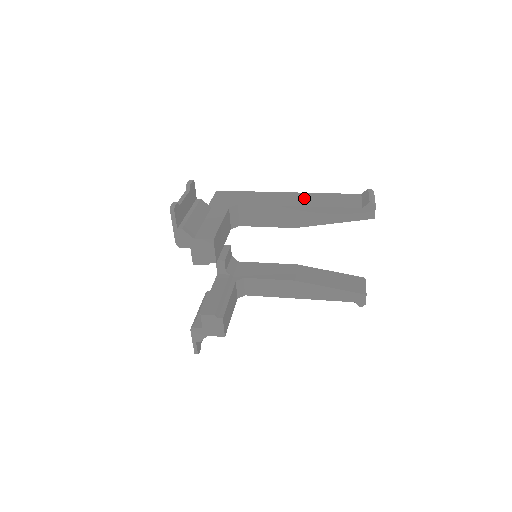
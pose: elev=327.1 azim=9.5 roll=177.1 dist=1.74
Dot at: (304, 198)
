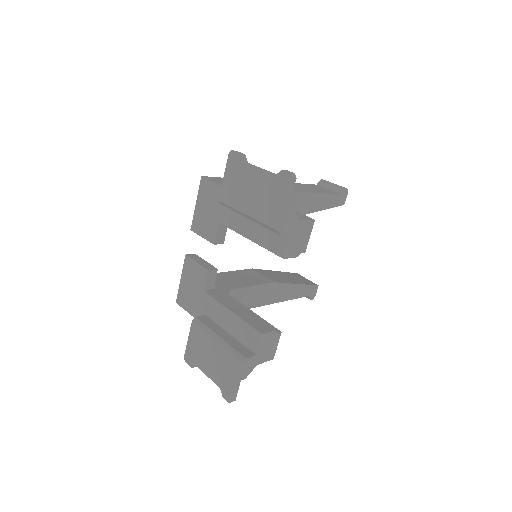
Dot at: occluded
